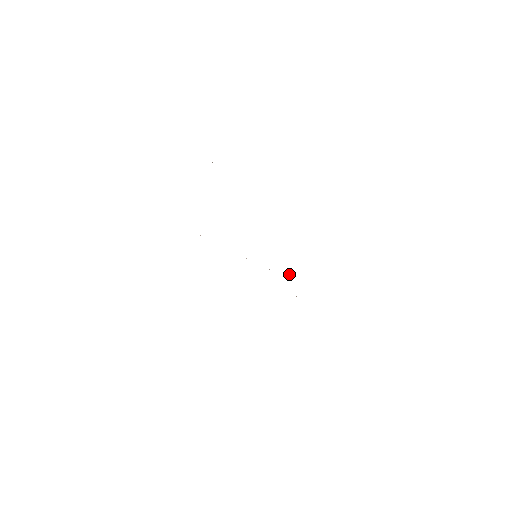
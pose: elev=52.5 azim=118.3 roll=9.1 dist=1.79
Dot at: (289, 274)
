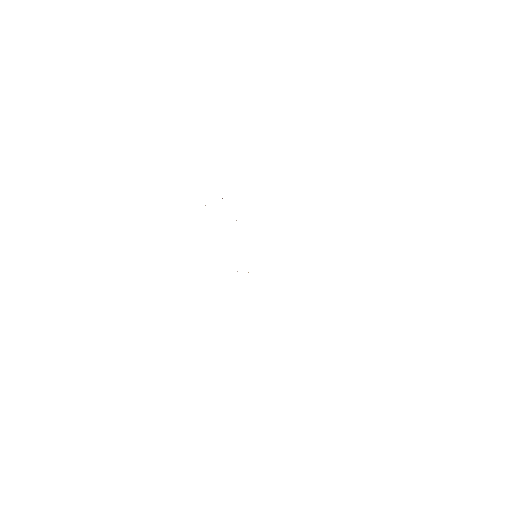
Dot at: occluded
